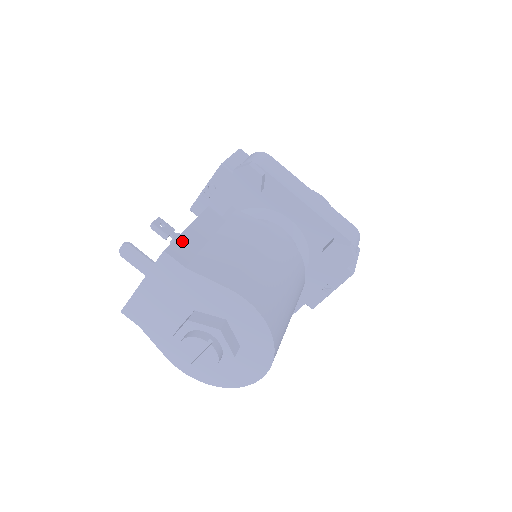
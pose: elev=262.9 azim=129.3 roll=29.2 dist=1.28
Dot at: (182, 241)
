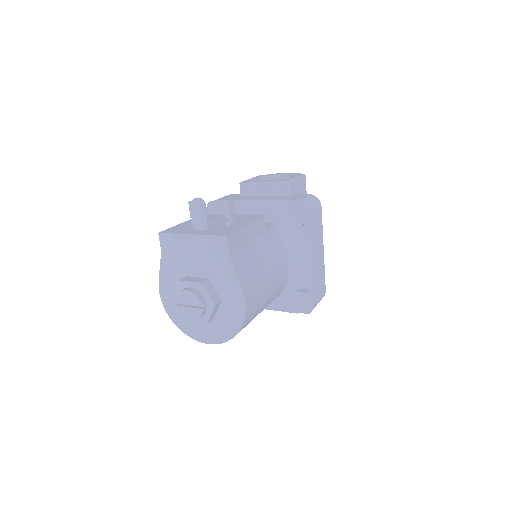
Dot at: (238, 235)
